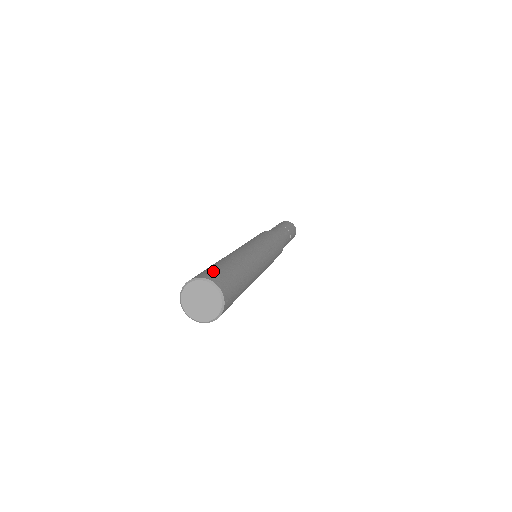
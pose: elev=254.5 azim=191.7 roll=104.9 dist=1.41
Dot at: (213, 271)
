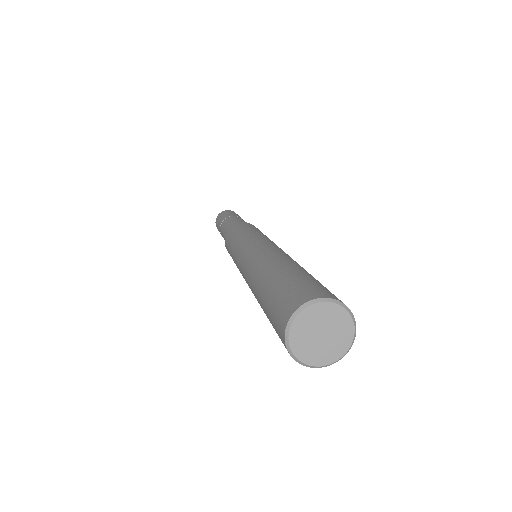
Dot at: (322, 286)
